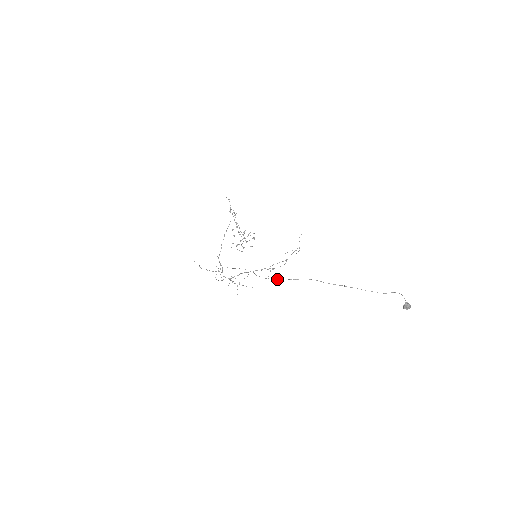
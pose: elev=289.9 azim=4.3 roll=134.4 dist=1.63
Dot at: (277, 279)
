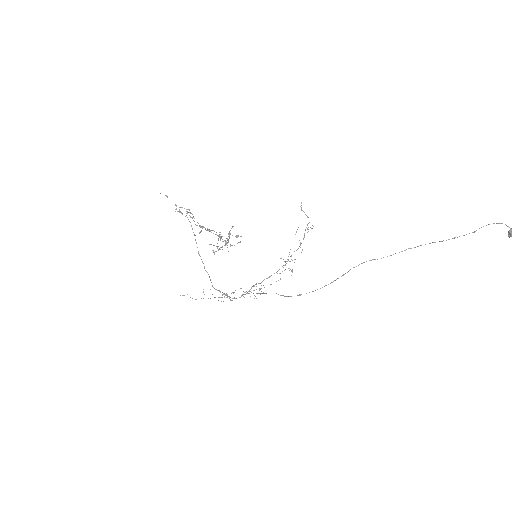
Dot at: occluded
